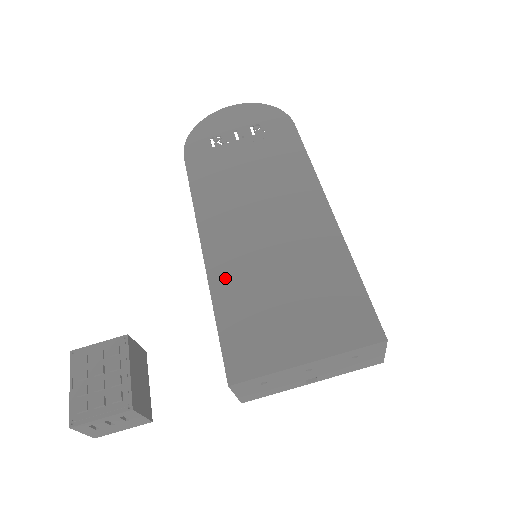
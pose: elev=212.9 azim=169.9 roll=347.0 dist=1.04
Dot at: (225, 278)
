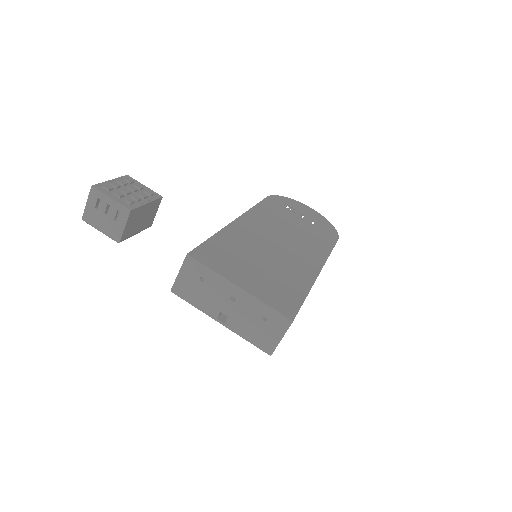
Dot at: (235, 234)
